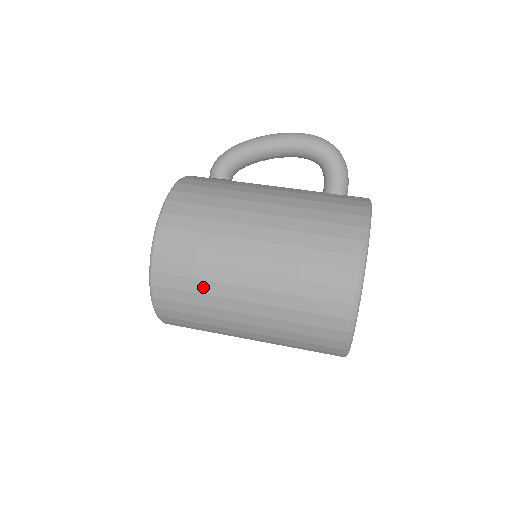
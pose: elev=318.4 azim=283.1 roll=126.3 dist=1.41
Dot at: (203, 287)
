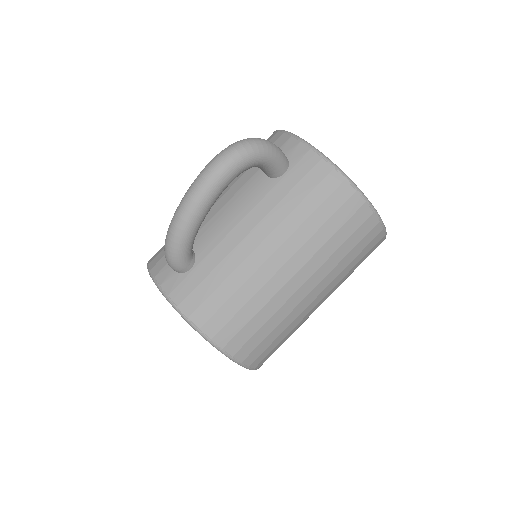
Dot at: (291, 333)
